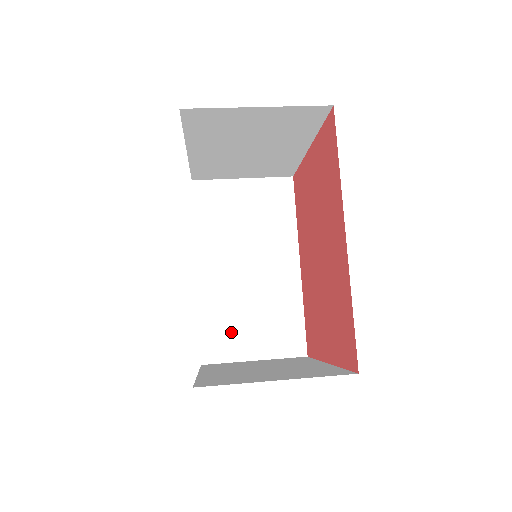
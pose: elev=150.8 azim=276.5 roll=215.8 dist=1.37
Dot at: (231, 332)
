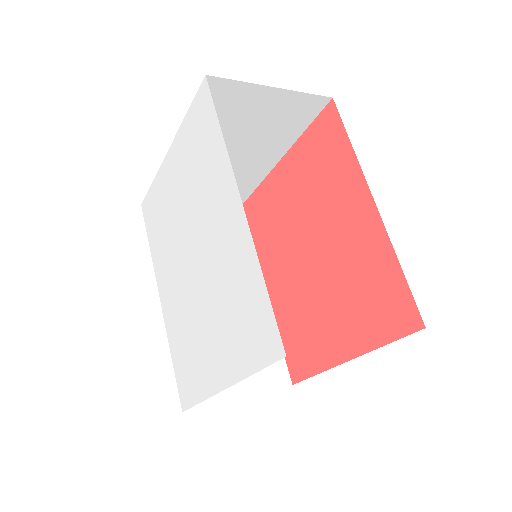
Dot at: occluded
